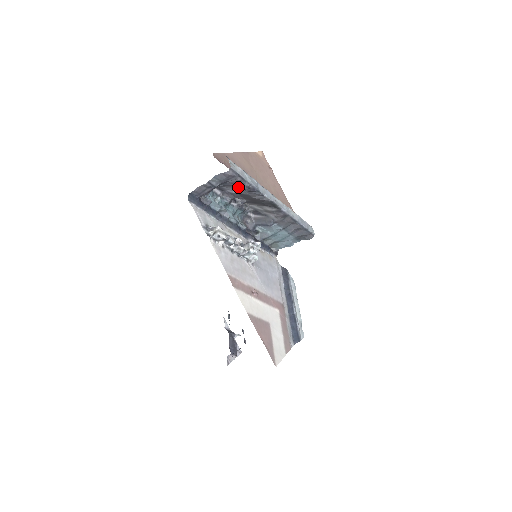
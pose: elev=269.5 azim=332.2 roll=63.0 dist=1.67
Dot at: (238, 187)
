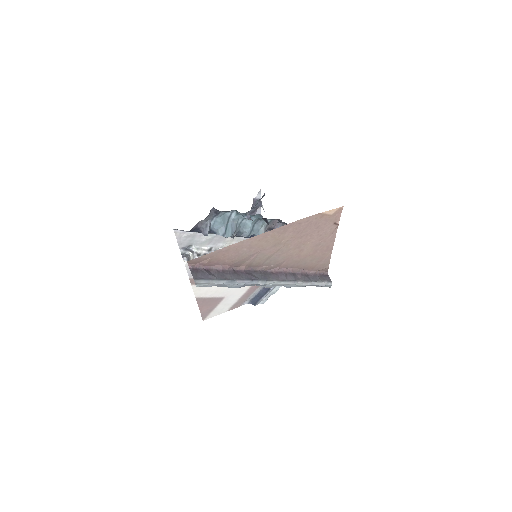
Dot at: occluded
